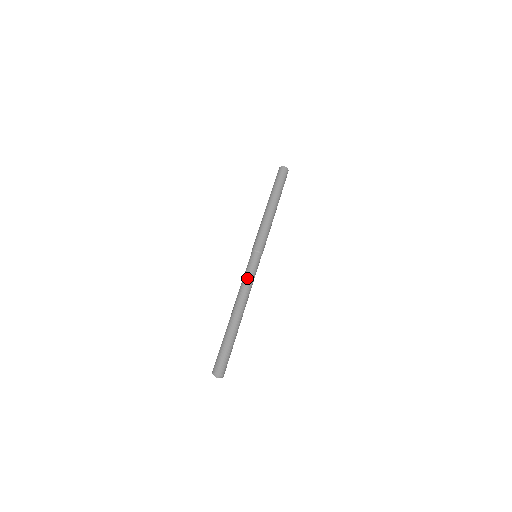
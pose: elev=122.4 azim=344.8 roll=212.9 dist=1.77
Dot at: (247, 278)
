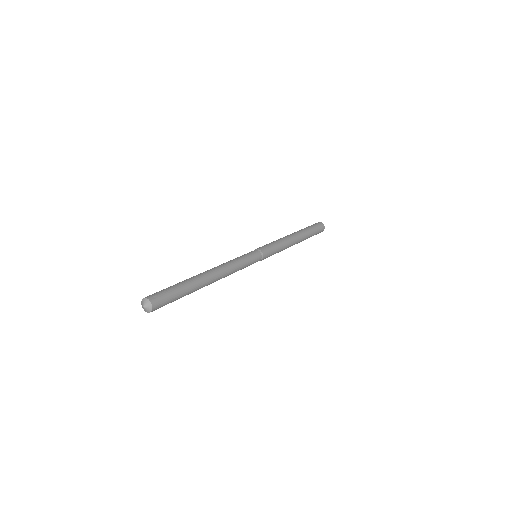
Dot at: (237, 259)
